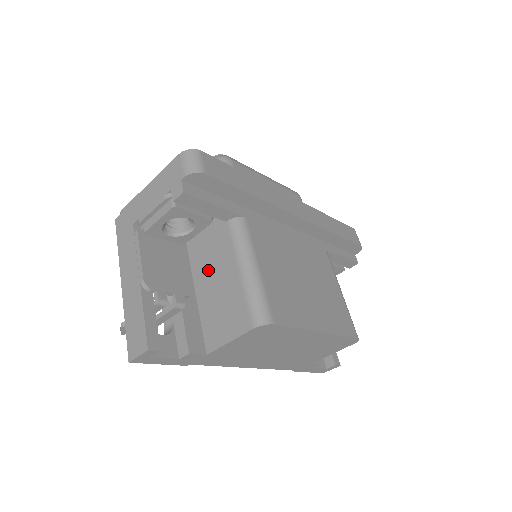
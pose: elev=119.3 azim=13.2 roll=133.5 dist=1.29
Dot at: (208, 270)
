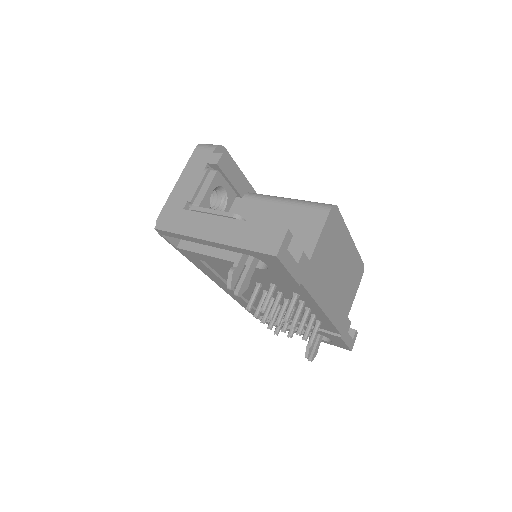
Dot at: occluded
